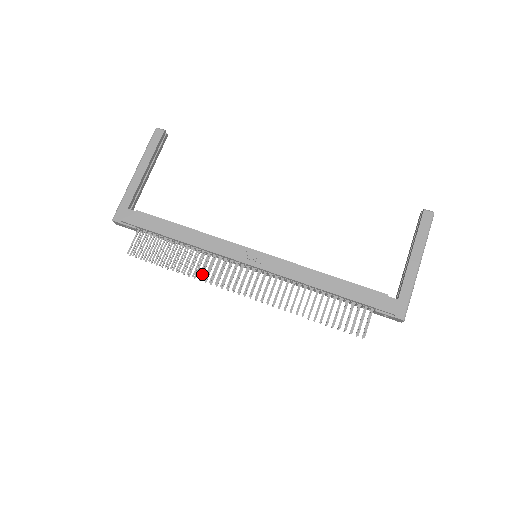
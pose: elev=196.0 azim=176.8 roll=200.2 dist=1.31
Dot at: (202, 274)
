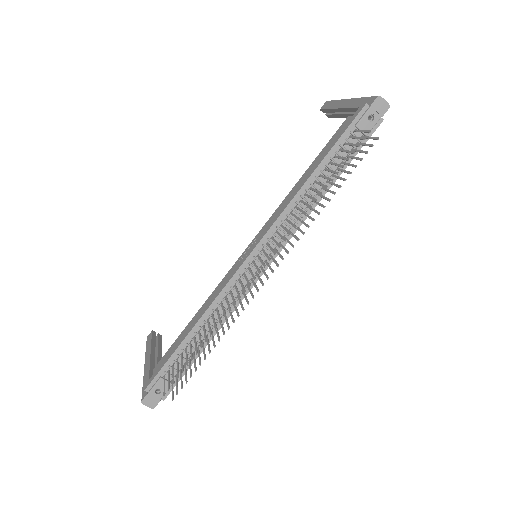
Dot at: (232, 319)
